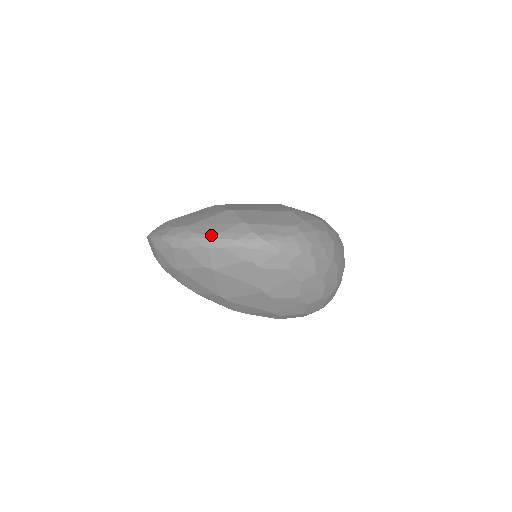
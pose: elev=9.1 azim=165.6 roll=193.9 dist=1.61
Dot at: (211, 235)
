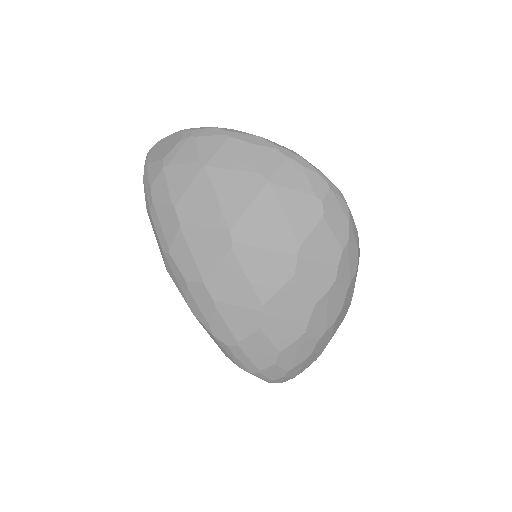
Dot at: occluded
